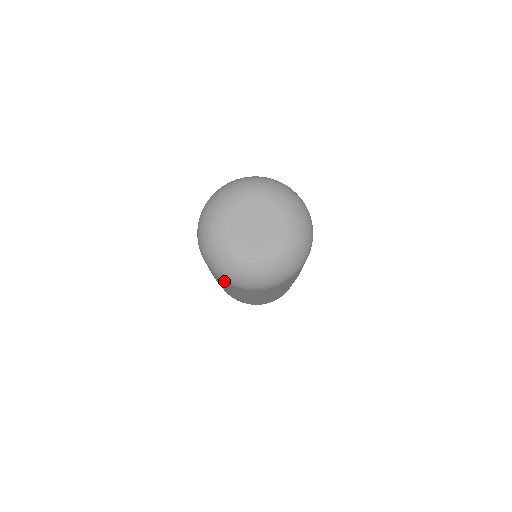
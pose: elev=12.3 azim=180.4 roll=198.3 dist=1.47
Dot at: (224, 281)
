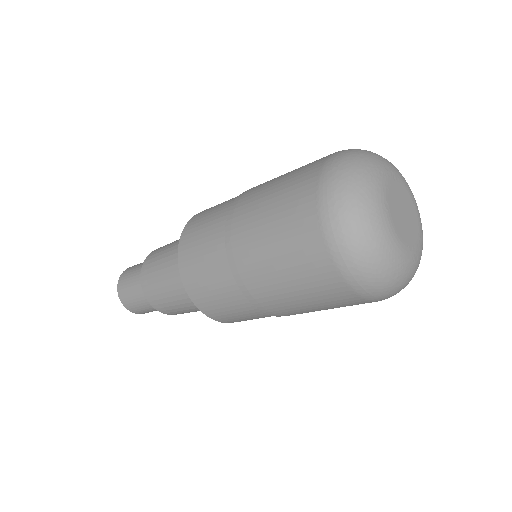
Dot at: (338, 269)
